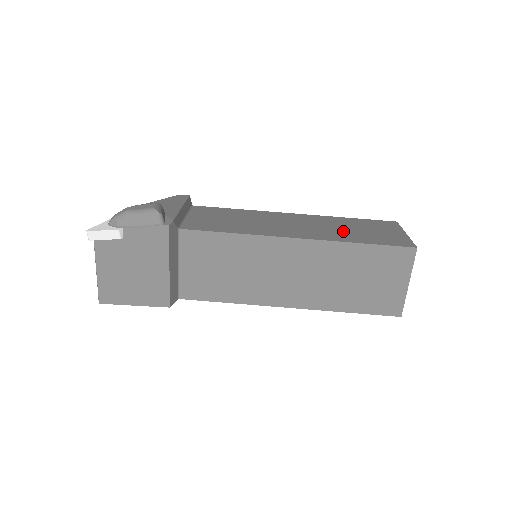
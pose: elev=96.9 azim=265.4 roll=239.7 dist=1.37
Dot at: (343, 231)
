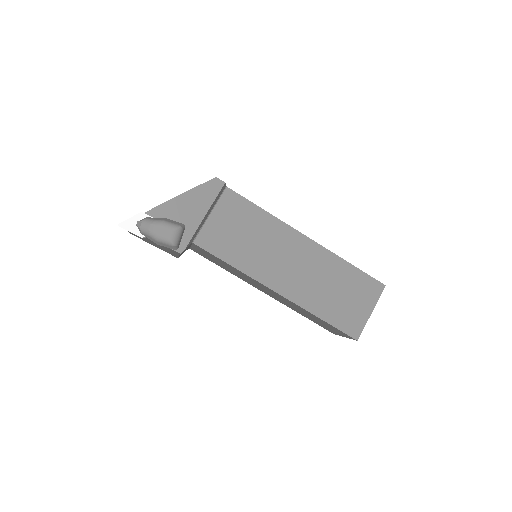
Dot at: (323, 291)
